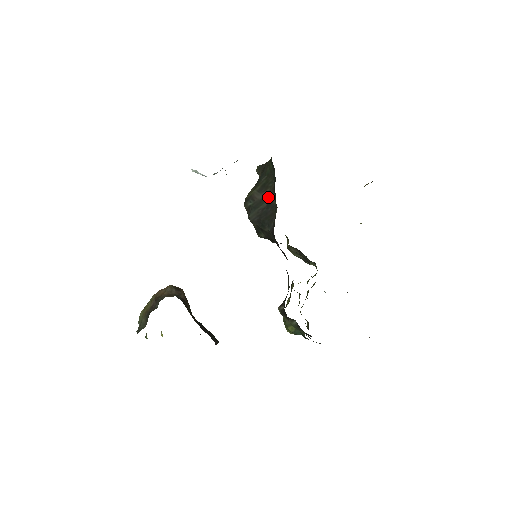
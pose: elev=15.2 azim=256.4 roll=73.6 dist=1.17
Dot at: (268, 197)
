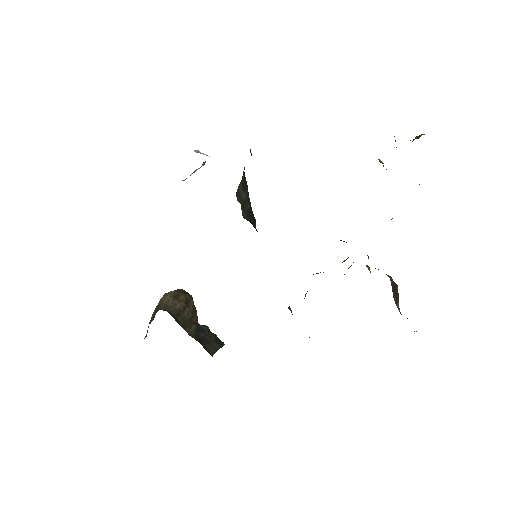
Dot at: (248, 200)
